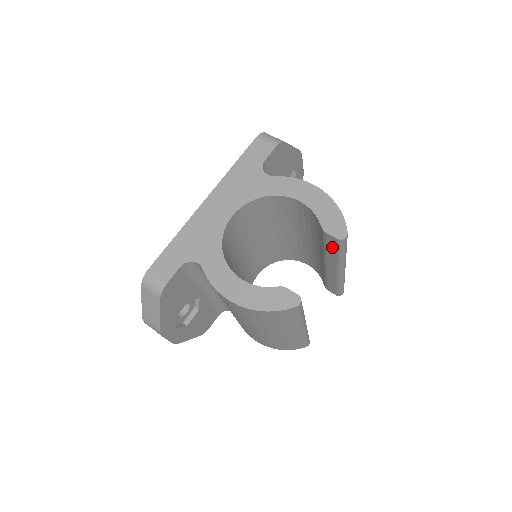
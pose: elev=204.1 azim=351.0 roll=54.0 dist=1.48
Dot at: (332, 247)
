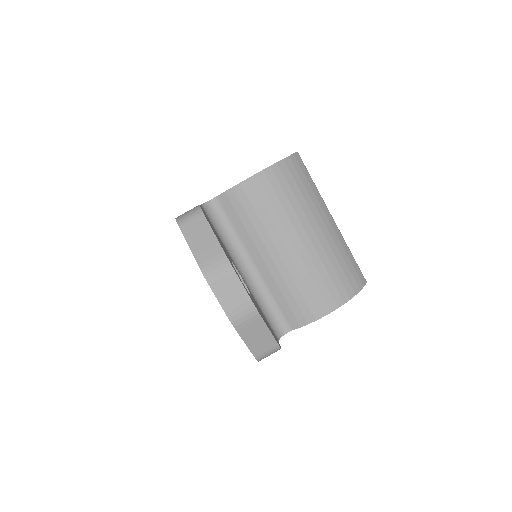
Dot at: occluded
